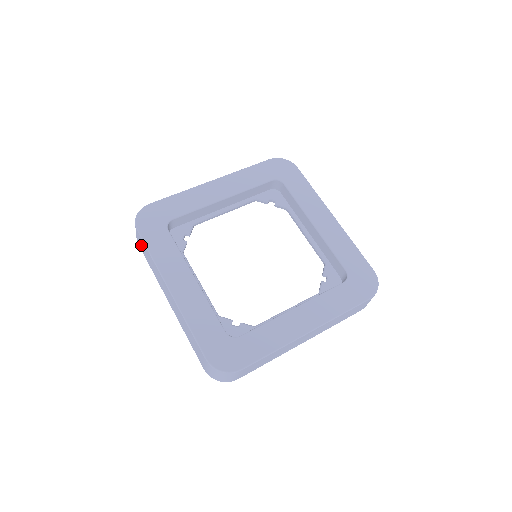
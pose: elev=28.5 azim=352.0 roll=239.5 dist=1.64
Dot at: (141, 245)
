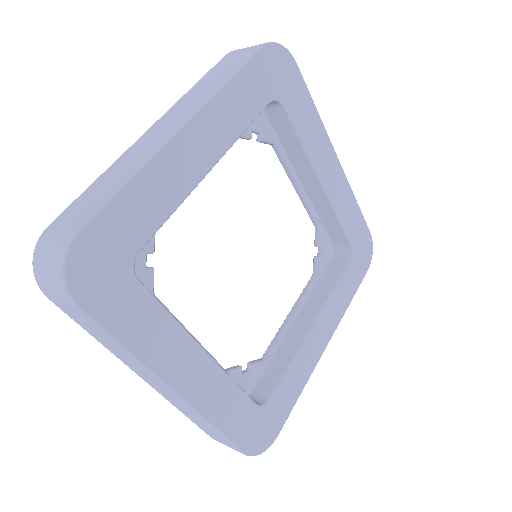
Dot at: (74, 315)
